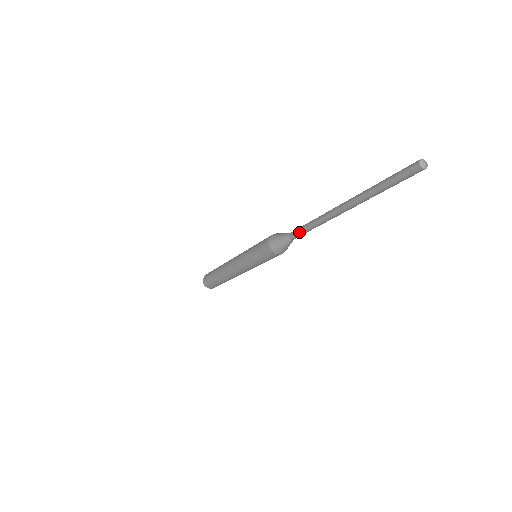
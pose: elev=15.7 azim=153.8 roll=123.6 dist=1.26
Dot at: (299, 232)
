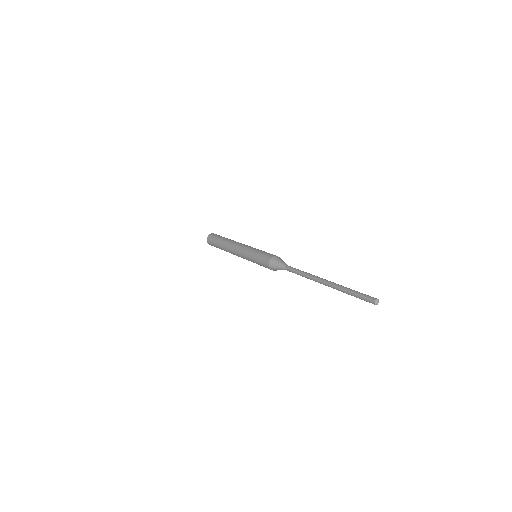
Dot at: occluded
